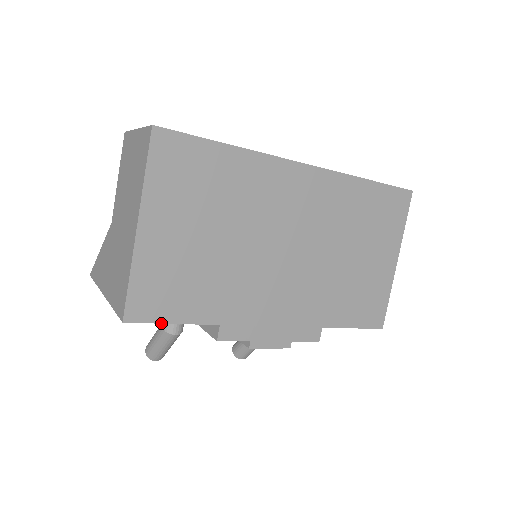
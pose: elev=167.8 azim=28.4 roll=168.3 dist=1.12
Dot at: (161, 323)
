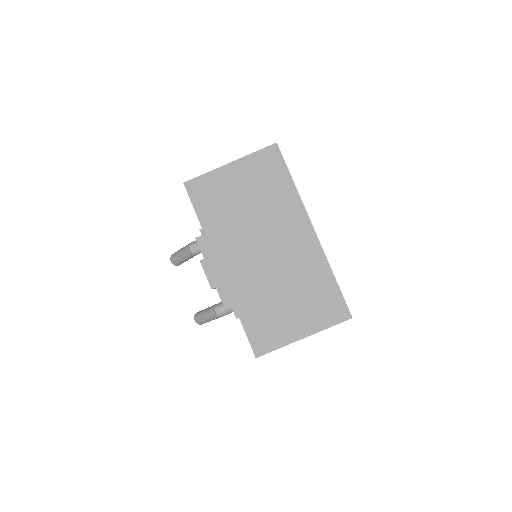
Dot at: (191, 201)
